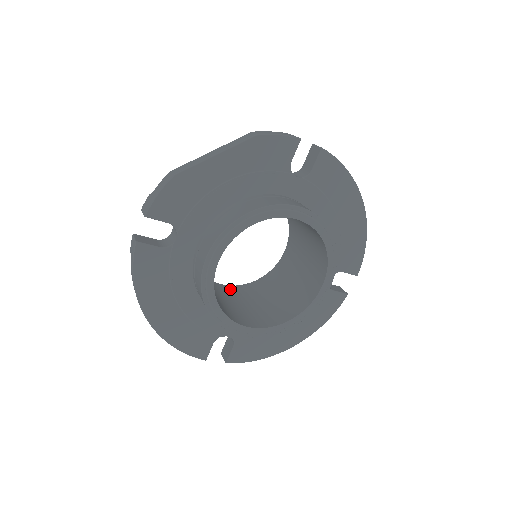
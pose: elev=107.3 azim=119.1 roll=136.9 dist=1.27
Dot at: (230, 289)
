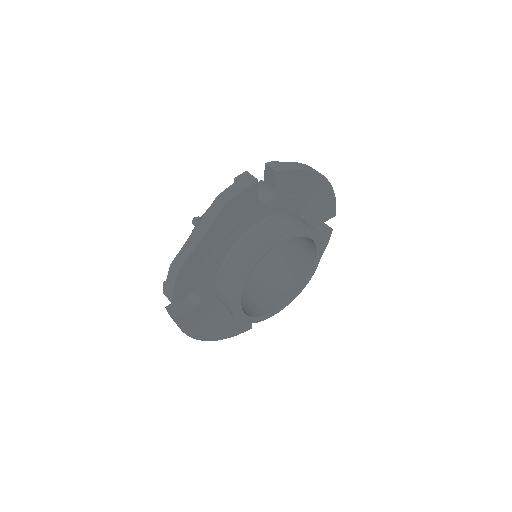
Dot at: occluded
